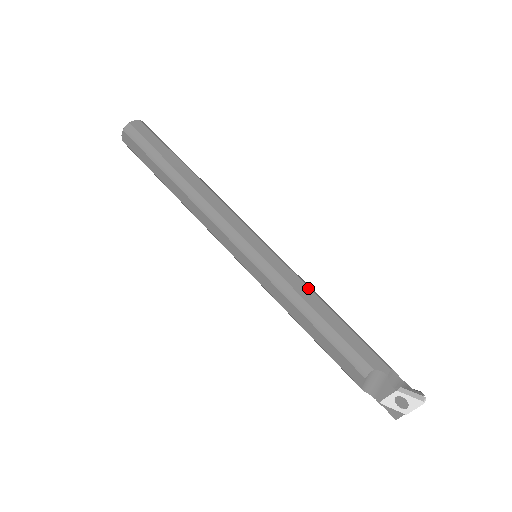
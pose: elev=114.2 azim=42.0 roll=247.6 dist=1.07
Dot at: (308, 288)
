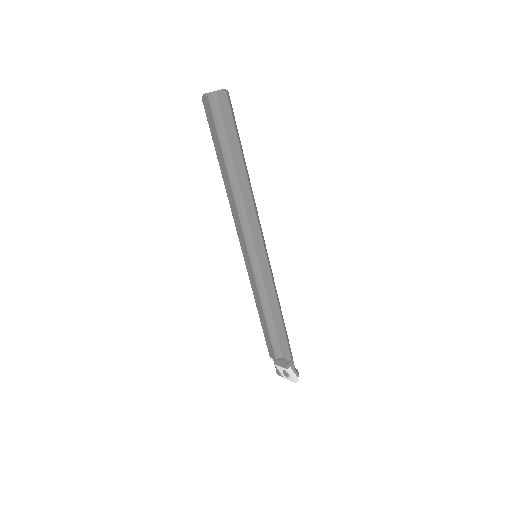
Dot at: (276, 297)
